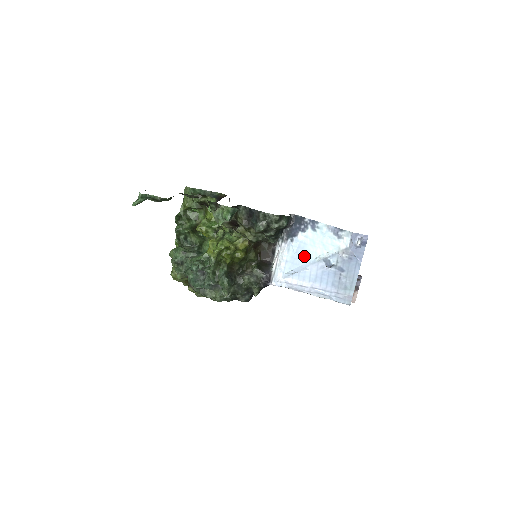
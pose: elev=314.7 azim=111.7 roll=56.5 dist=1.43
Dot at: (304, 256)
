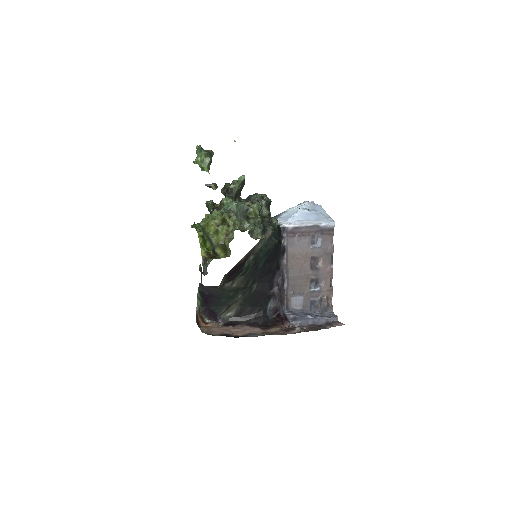
Dot at: (290, 215)
